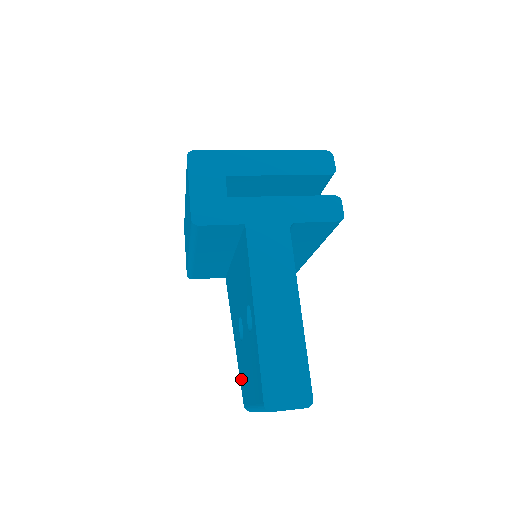
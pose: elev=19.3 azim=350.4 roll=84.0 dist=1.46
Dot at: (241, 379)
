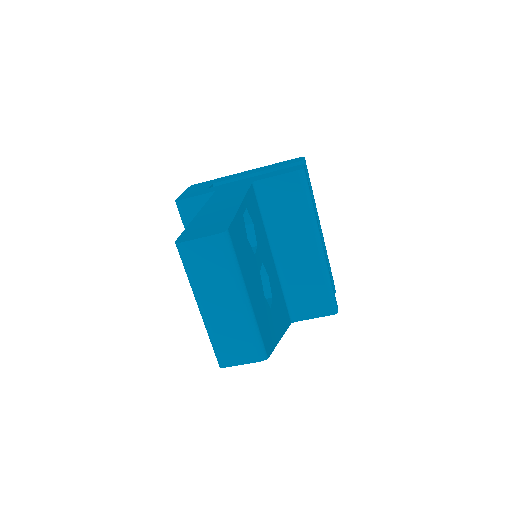
Dot at: occluded
